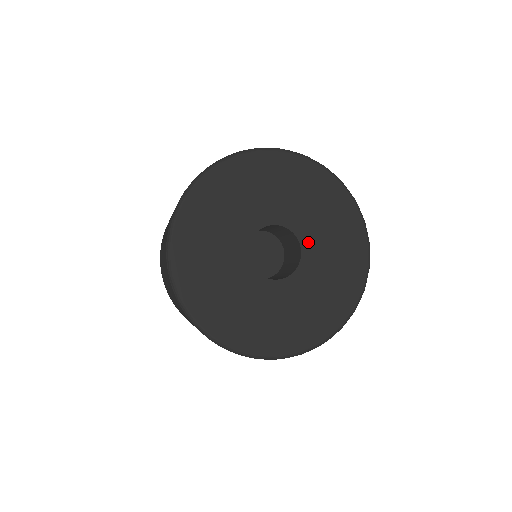
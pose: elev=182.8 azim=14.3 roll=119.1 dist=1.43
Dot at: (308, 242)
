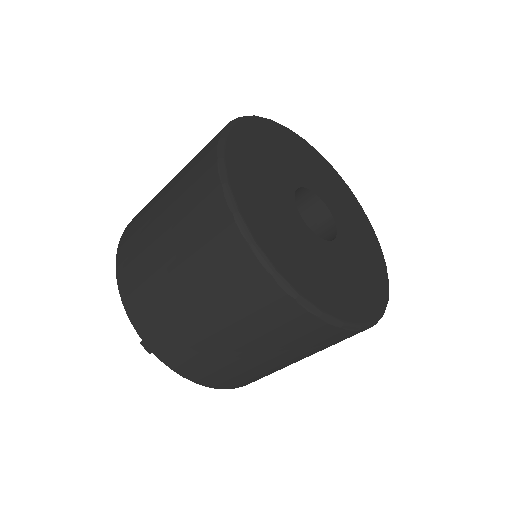
Dot at: (343, 240)
